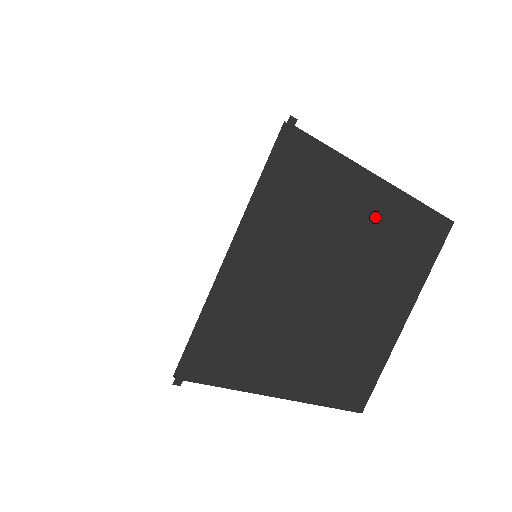
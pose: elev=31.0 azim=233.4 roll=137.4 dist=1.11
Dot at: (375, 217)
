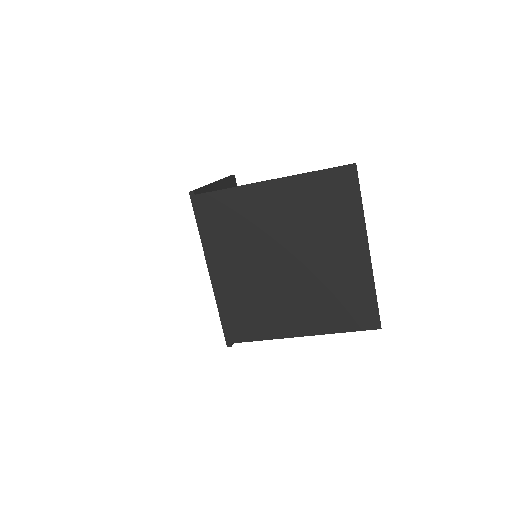
Dot at: (282, 204)
